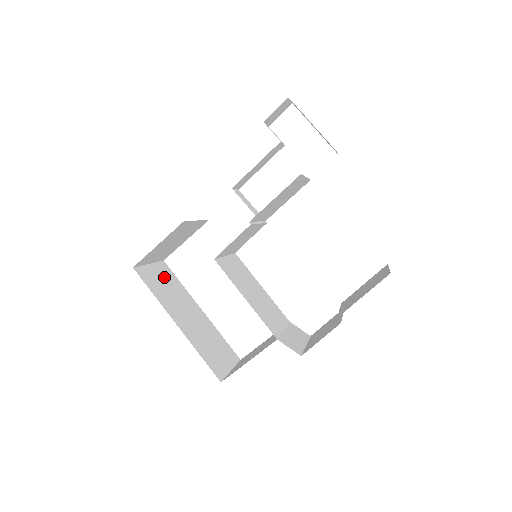
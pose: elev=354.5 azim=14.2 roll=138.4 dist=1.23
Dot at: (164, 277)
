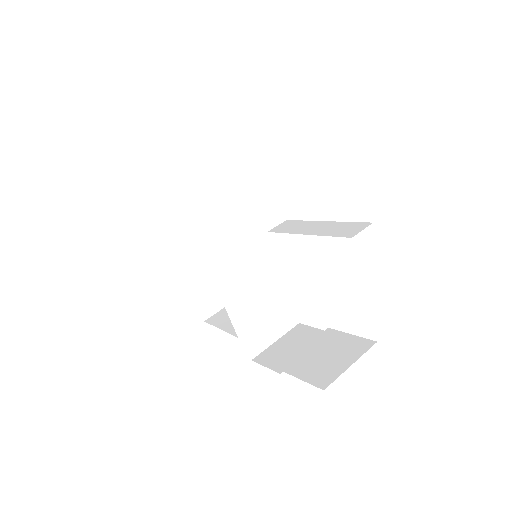
Dot at: (193, 207)
